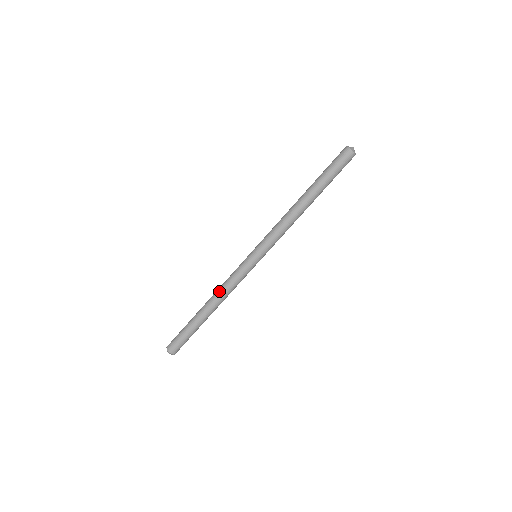
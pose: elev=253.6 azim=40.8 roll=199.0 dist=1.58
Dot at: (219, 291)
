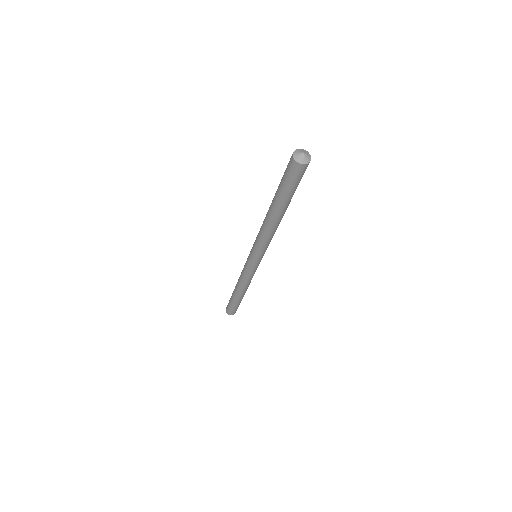
Dot at: (239, 279)
